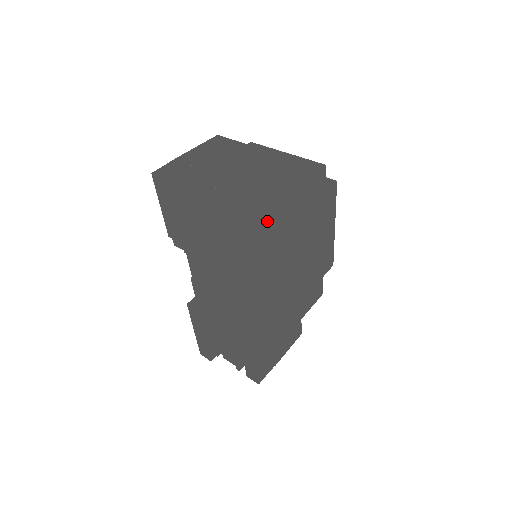
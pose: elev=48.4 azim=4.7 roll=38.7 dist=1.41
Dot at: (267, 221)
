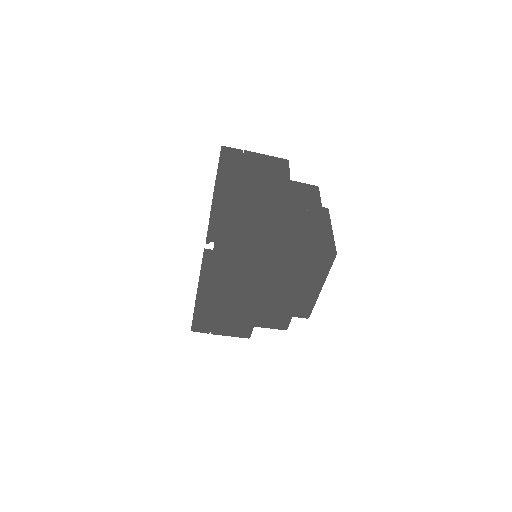
Dot at: (242, 222)
